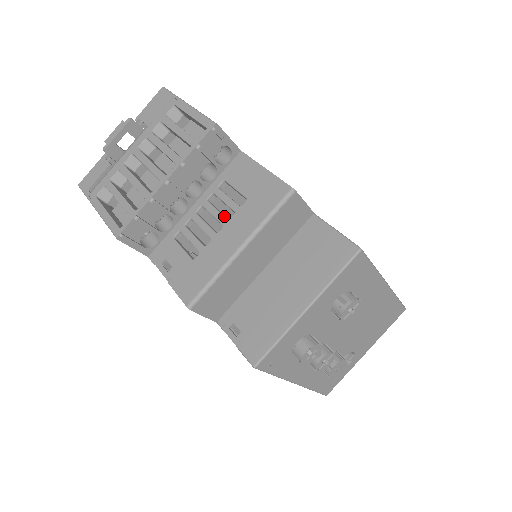
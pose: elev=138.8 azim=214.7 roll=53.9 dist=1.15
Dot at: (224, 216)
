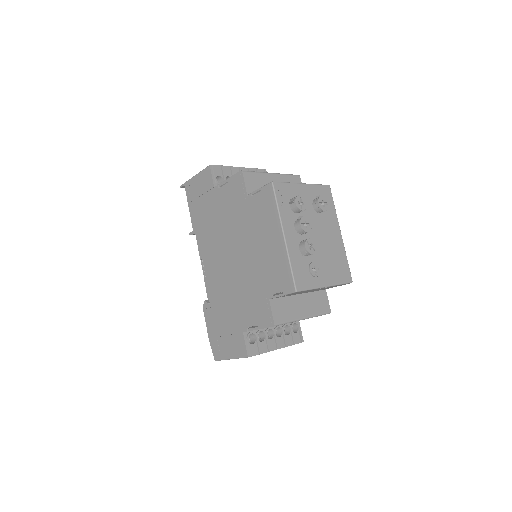
Dot at: occluded
